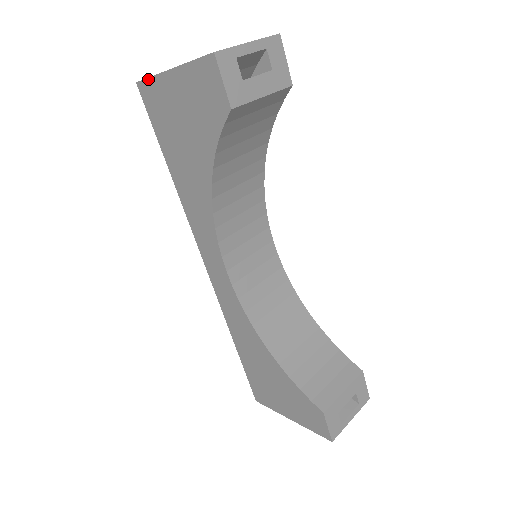
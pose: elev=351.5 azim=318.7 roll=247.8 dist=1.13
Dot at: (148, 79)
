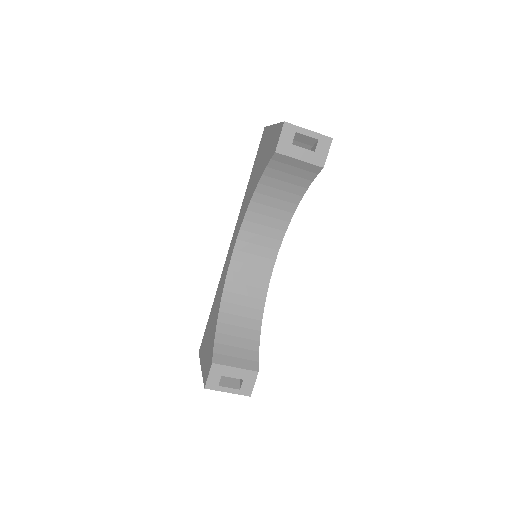
Dot at: (268, 127)
